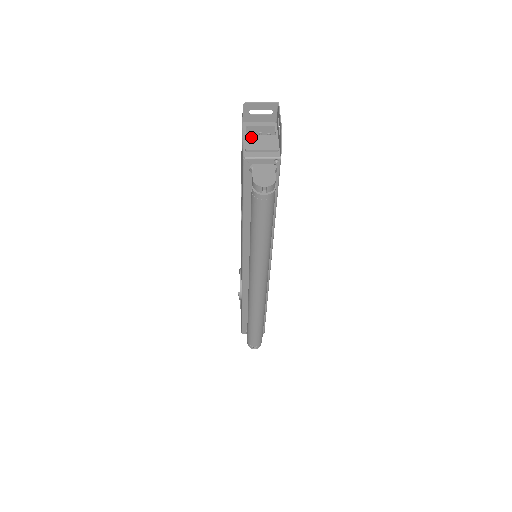
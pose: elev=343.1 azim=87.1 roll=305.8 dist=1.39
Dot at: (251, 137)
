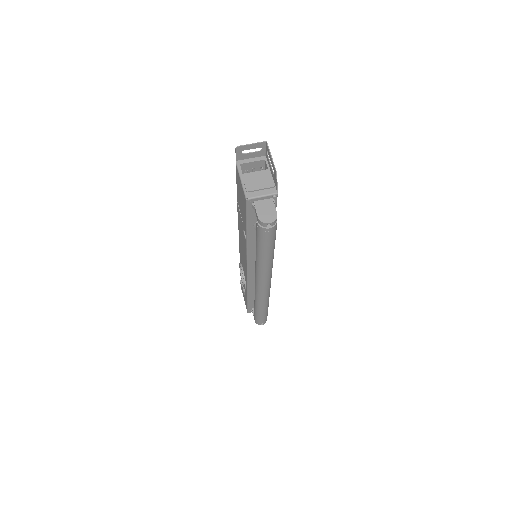
Dot at: (247, 176)
